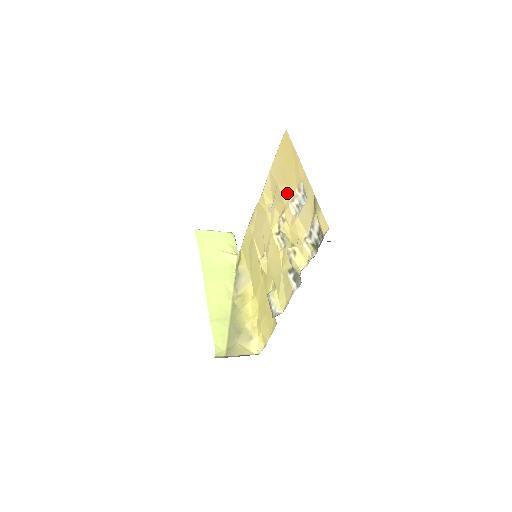
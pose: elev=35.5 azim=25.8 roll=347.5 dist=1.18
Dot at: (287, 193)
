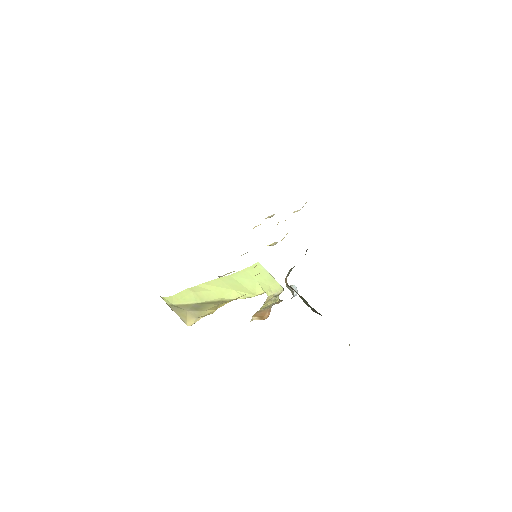
Dot at: occluded
